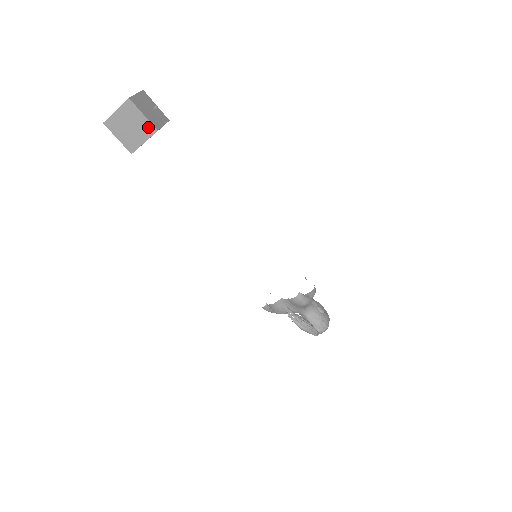
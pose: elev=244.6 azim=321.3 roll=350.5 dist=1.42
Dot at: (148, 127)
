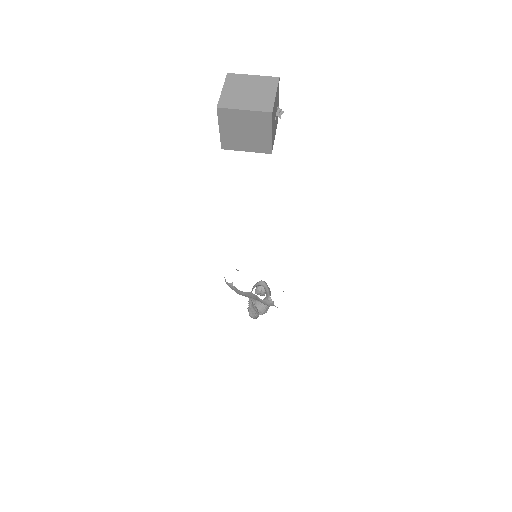
Dot at: (265, 145)
